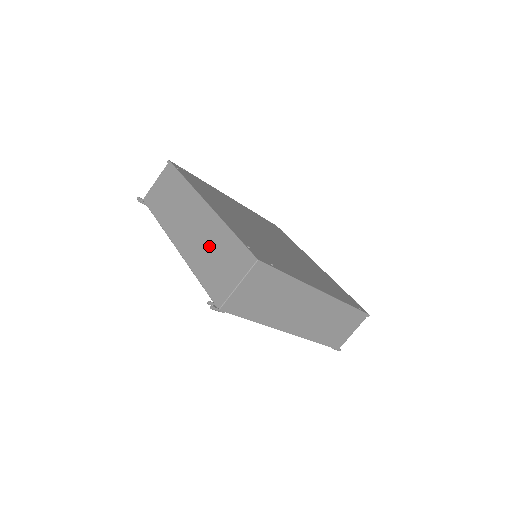
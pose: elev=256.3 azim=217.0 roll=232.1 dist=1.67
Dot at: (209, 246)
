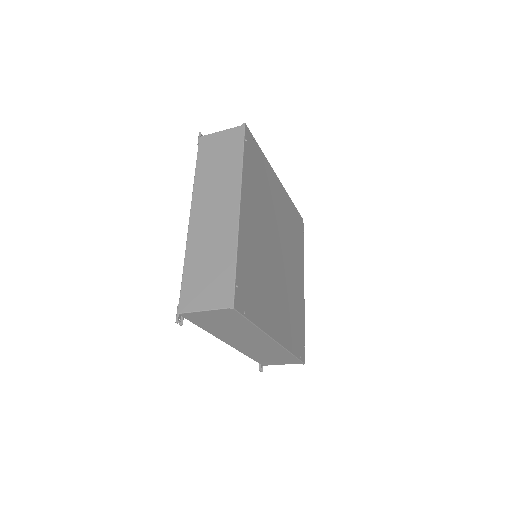
Dot at: (267, 353)
